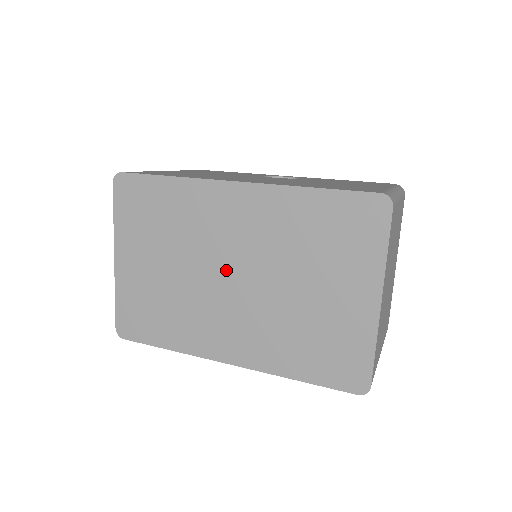
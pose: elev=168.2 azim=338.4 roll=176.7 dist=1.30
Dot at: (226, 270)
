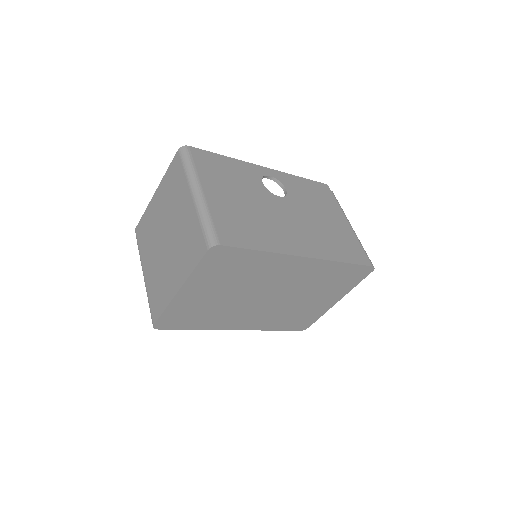
Dot at: (267, 294)
